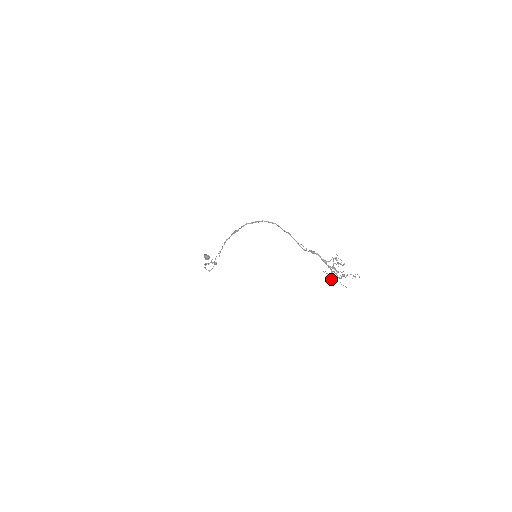
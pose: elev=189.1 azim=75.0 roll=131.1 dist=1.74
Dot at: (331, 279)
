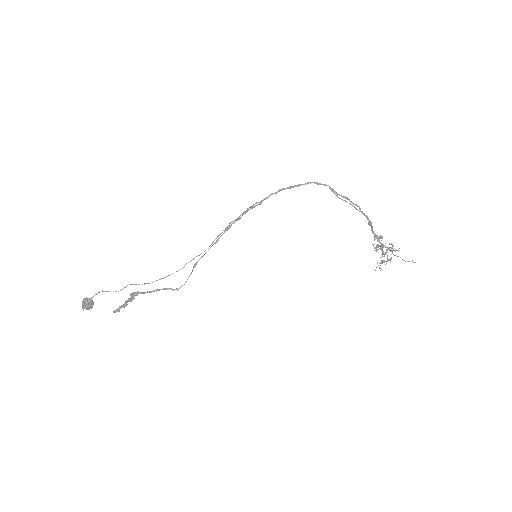
Dot at: (389, 259)
